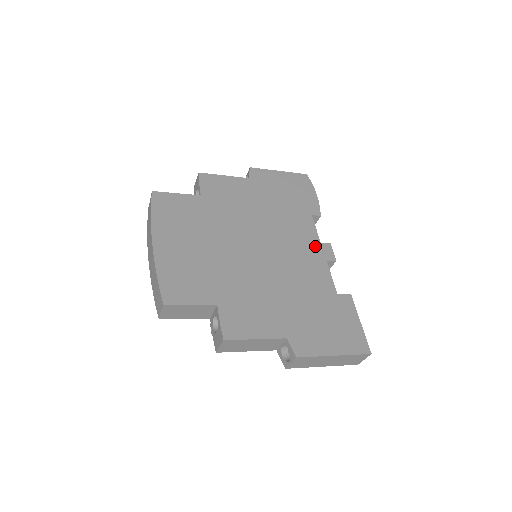
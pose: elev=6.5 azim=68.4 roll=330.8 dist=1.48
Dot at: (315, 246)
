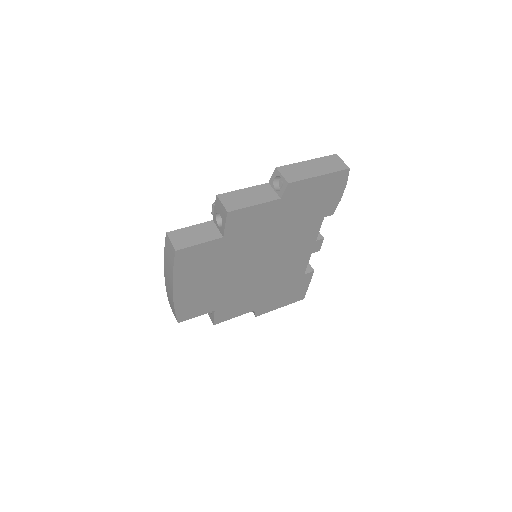
Dot at: (309, 246)
